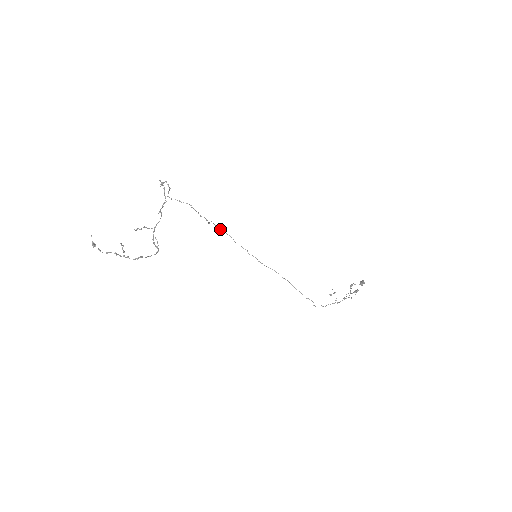
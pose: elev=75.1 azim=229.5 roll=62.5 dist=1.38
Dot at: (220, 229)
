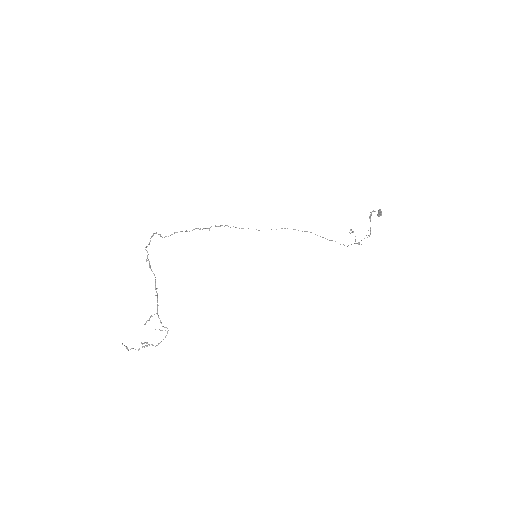
Dot at: occluded
